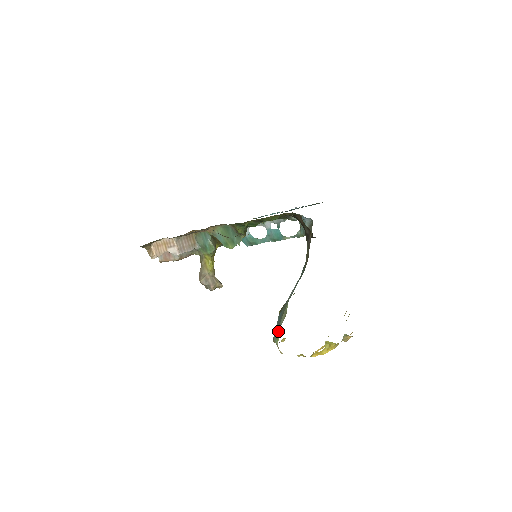
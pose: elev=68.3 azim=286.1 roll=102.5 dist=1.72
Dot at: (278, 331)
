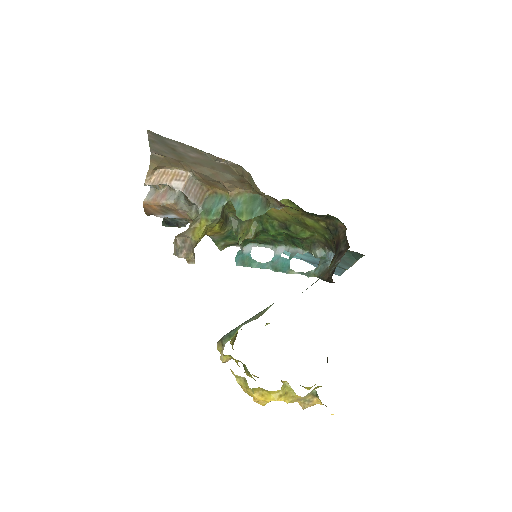
Dot at: (238, 328)
